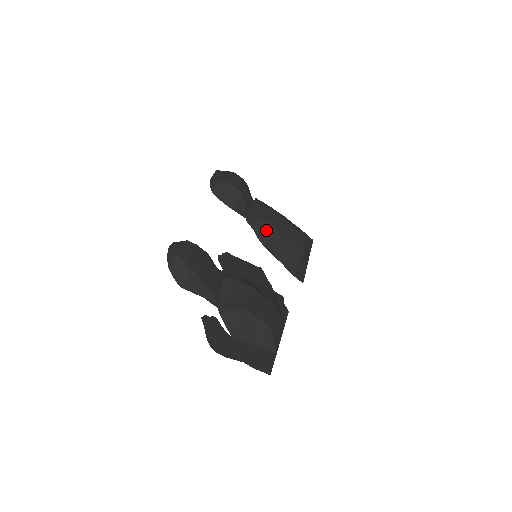
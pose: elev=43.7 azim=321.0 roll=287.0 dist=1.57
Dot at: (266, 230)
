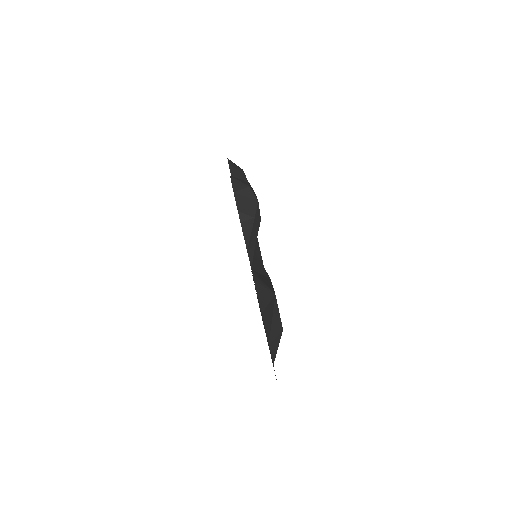
Dot at: occluded
